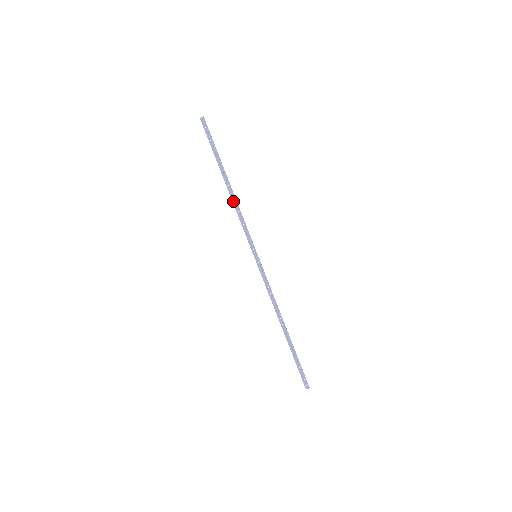
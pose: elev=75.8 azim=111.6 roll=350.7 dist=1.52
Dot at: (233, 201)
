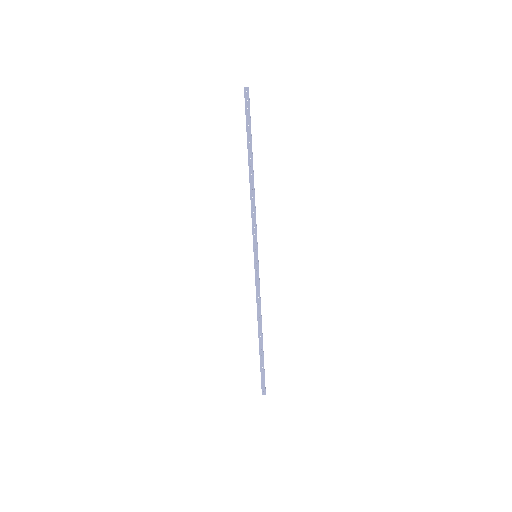
Dot at: (251, 192)
